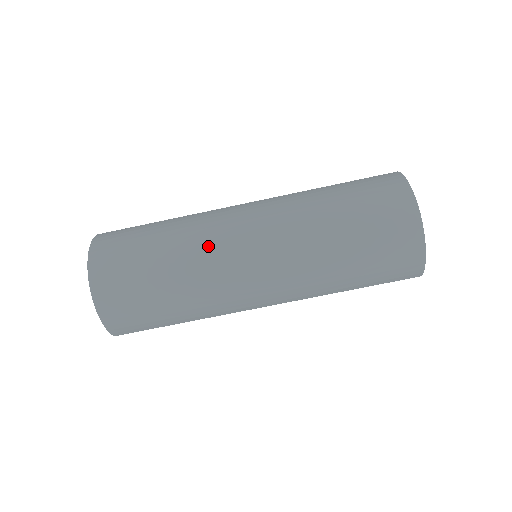
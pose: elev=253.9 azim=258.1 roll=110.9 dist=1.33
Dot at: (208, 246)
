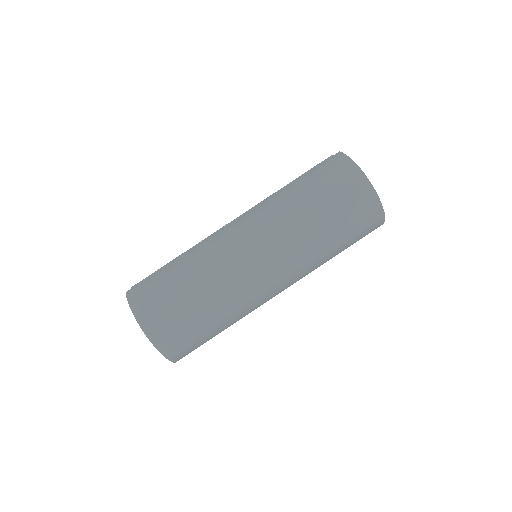
Dot at: (226, 270)
